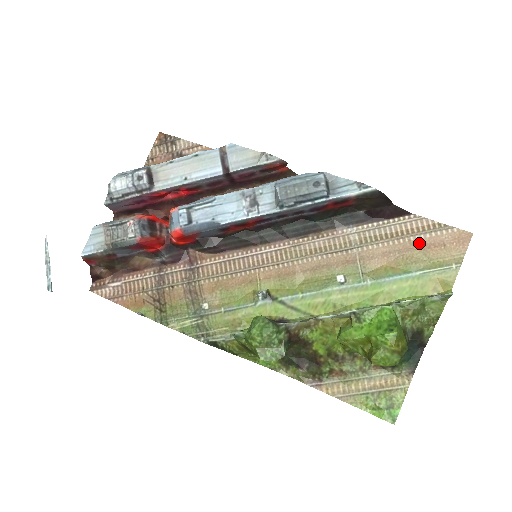
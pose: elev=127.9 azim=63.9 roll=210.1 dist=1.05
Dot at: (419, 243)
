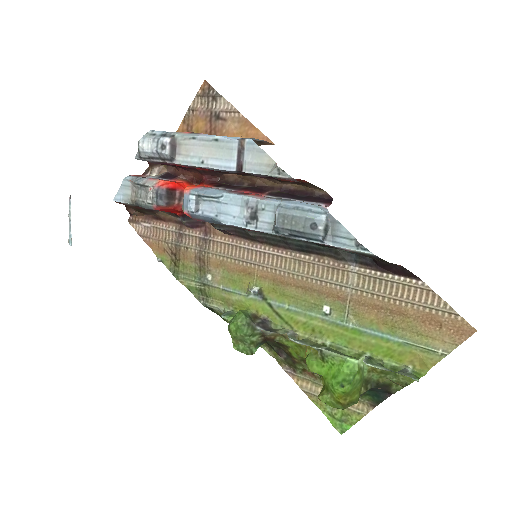
Dot at: (415, 313)
